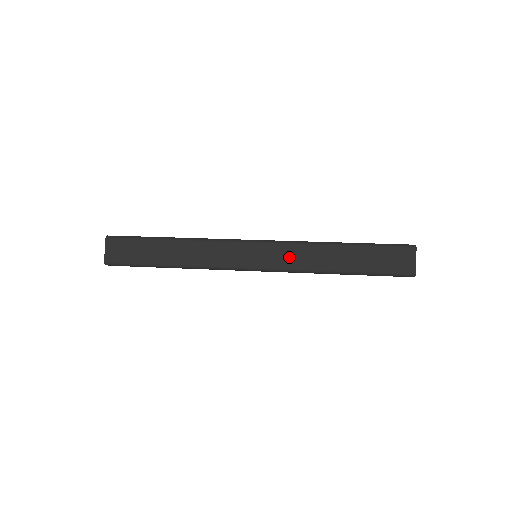
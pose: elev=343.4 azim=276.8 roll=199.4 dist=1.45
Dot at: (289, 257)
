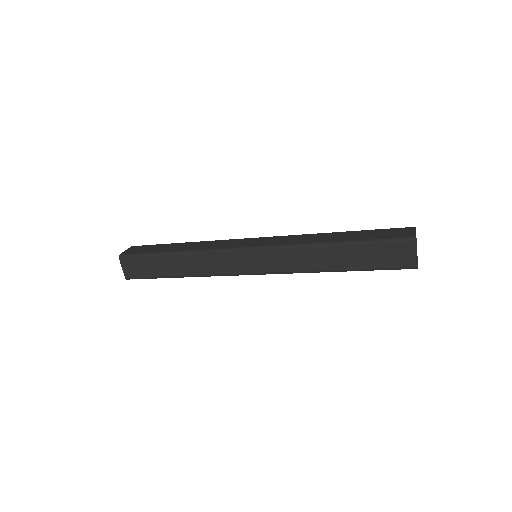
Dot at: (284, 261)
